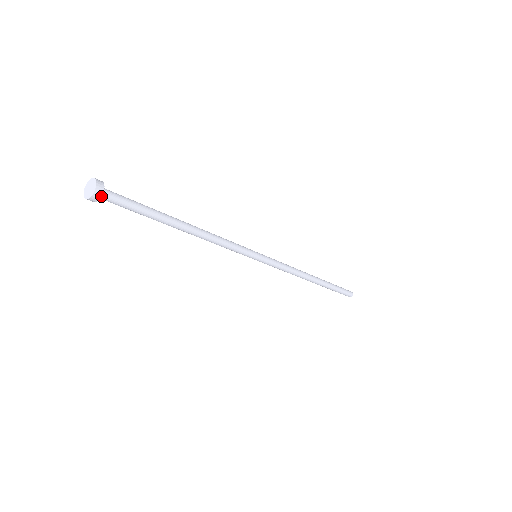
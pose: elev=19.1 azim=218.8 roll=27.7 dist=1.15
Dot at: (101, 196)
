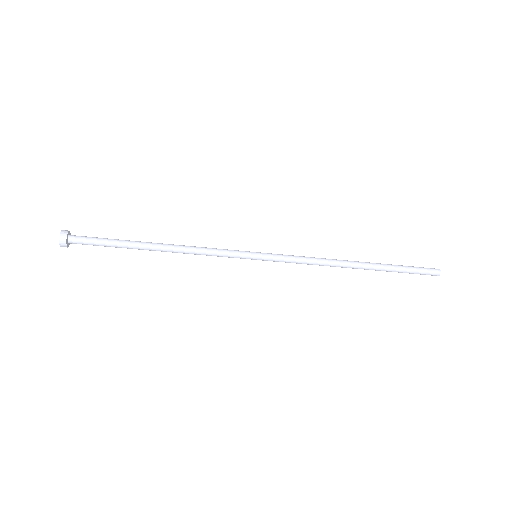
Dot at: (67, 234)
